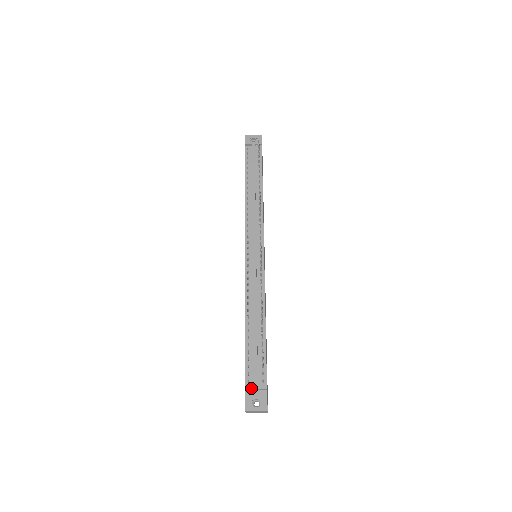
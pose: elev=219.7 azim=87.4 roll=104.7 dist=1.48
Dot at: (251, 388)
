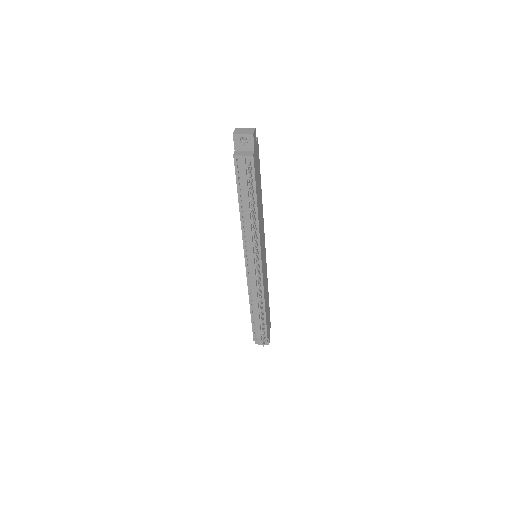
Dot at: occluded
